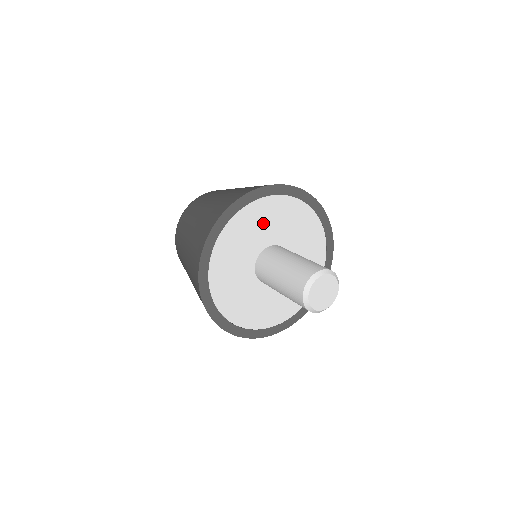
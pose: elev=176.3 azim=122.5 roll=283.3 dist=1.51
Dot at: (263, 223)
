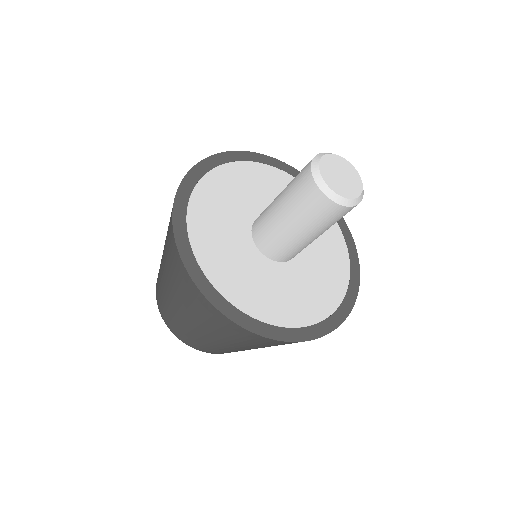
Dot at: (252, 187)
